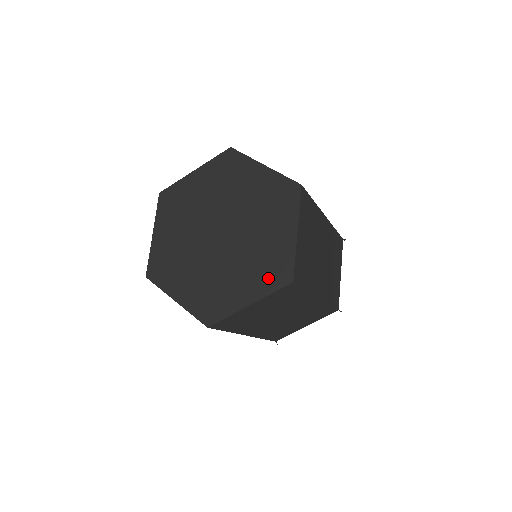
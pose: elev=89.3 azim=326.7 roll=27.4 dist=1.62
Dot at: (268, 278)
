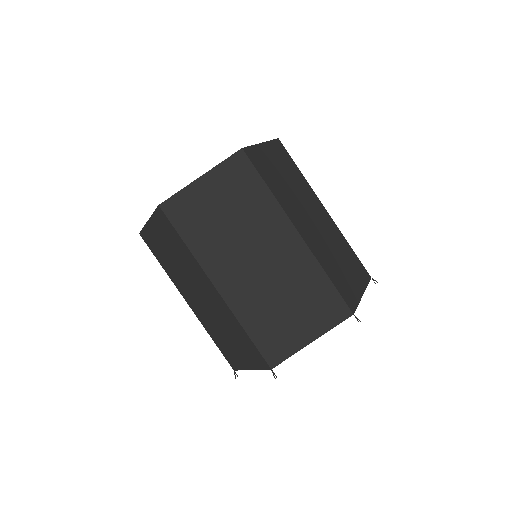
Dot at: occluded
